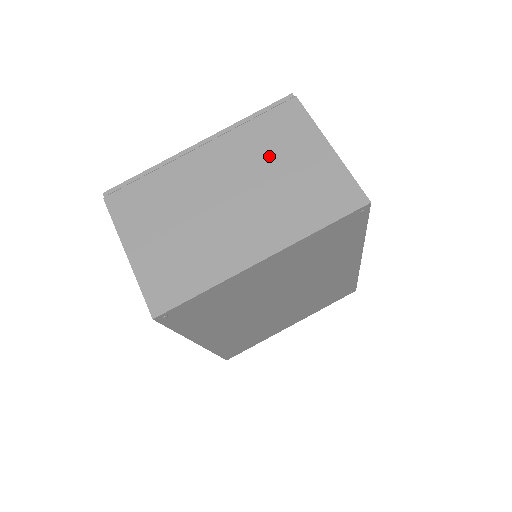
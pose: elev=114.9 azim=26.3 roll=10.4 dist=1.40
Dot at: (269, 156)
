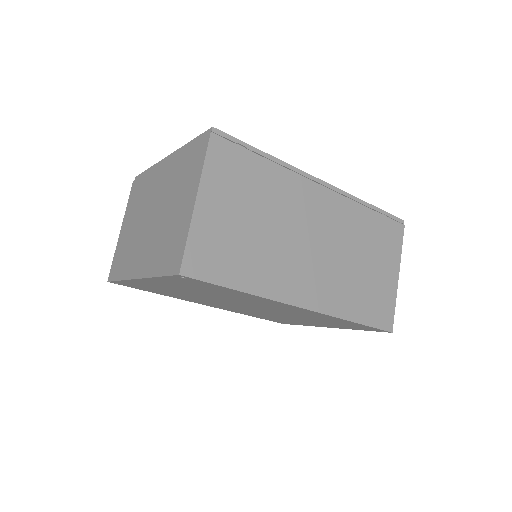
Dot at: (175, 190)
